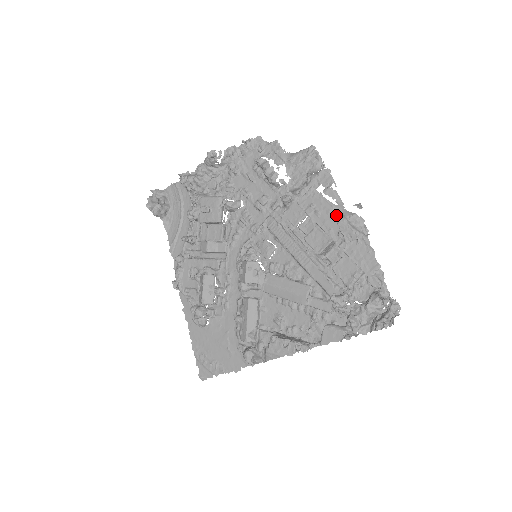
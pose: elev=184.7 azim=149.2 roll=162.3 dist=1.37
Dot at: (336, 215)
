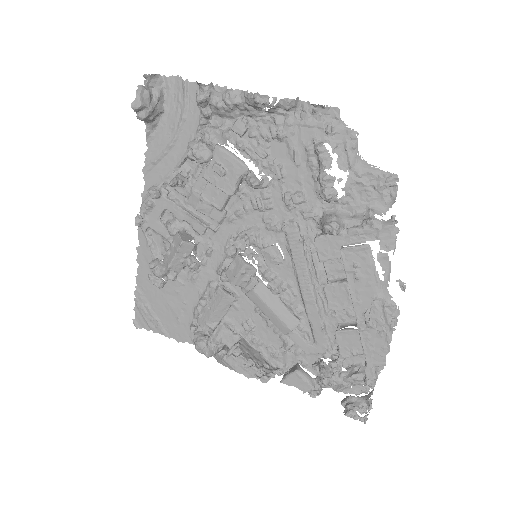
Dot at: (375, 293)
